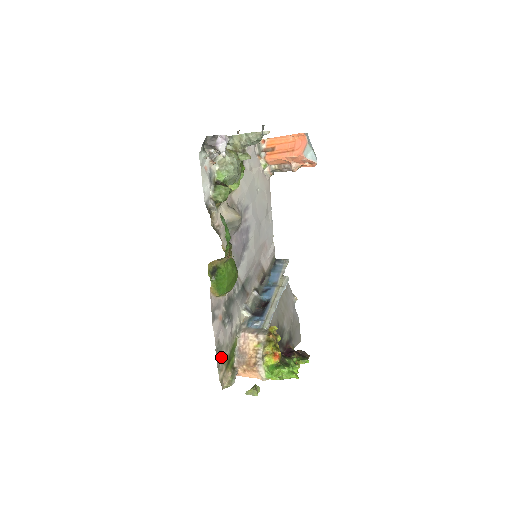
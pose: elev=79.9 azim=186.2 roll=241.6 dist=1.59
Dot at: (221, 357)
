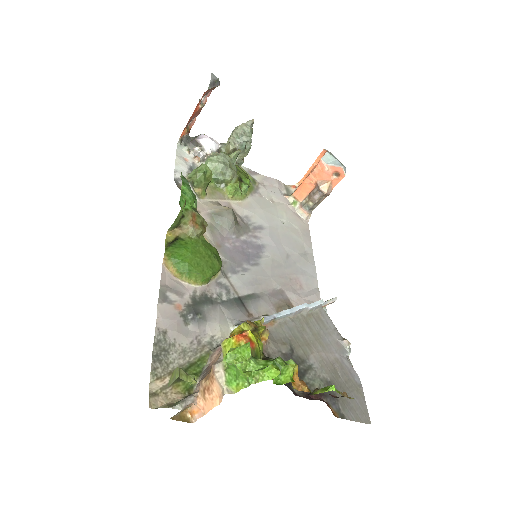
Dot at: (166, 360)
